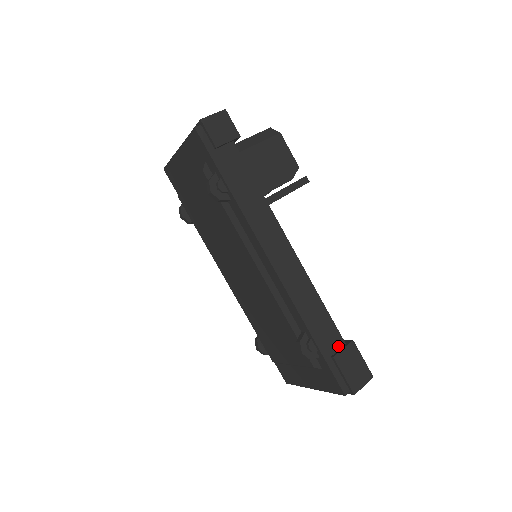
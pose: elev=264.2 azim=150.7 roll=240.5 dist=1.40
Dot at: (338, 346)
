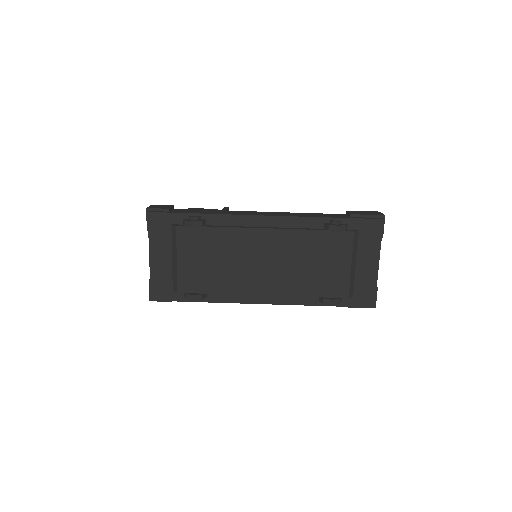
Dot at: (345, 215)
